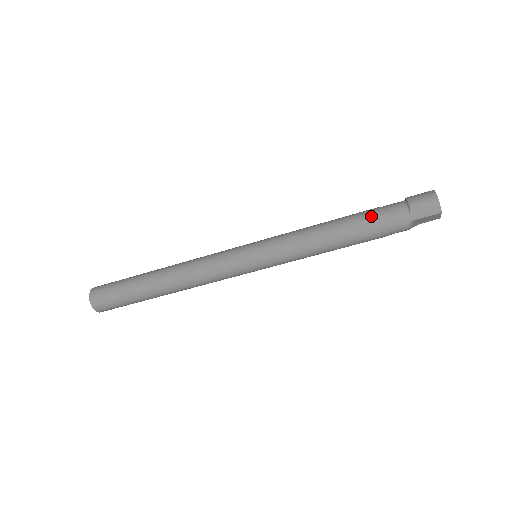
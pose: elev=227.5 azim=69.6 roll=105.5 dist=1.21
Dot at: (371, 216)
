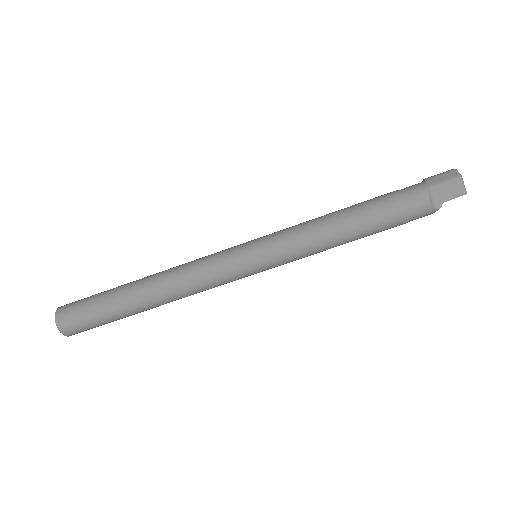
Dot at: occluded
